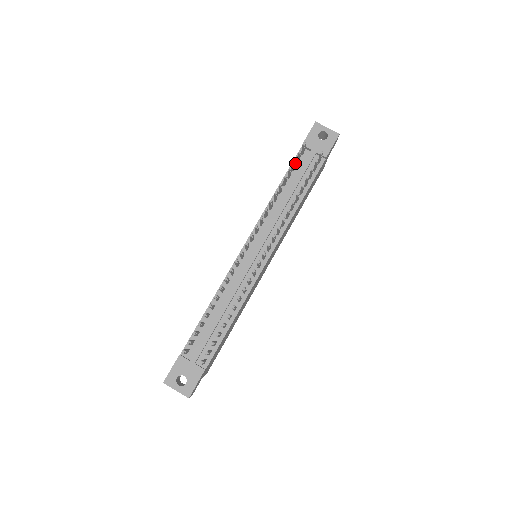
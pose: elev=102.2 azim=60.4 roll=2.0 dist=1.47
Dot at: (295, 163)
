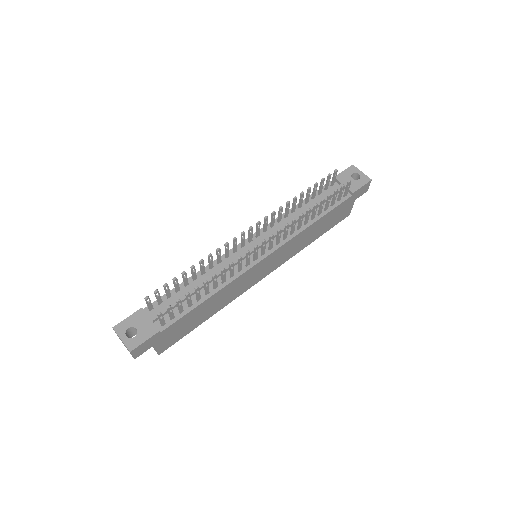
Dot at: (322, 184)
